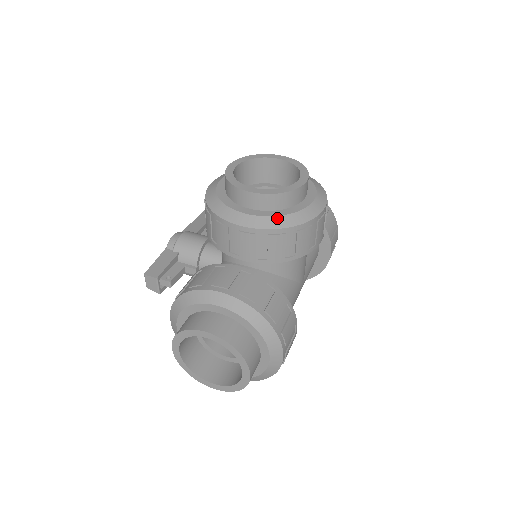
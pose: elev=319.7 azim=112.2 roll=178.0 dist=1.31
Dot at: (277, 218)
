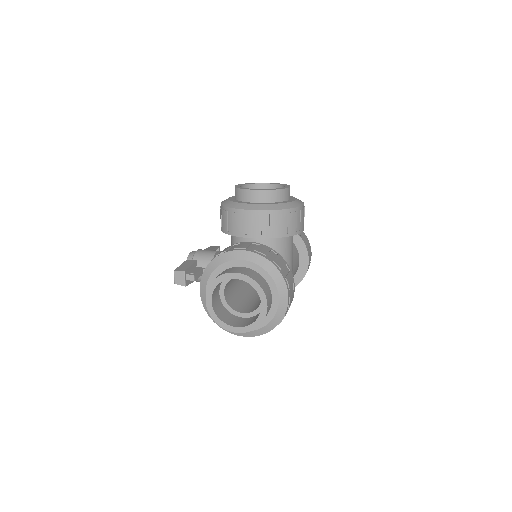
Dot at: (274, 205)
